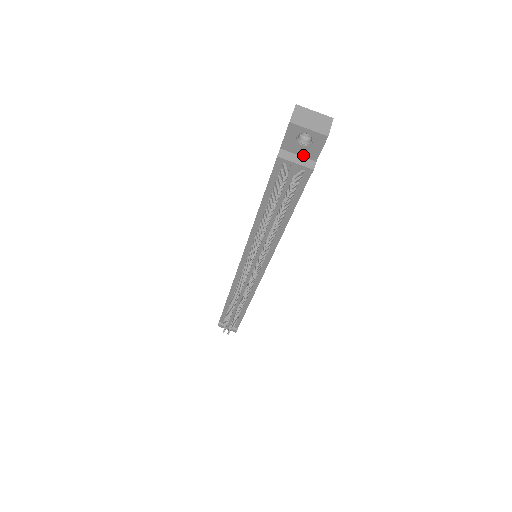
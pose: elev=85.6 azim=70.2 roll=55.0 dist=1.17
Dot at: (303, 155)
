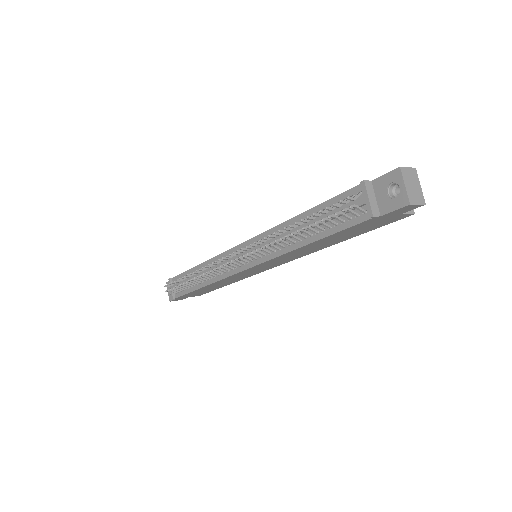
Dot at: (379, 202)
